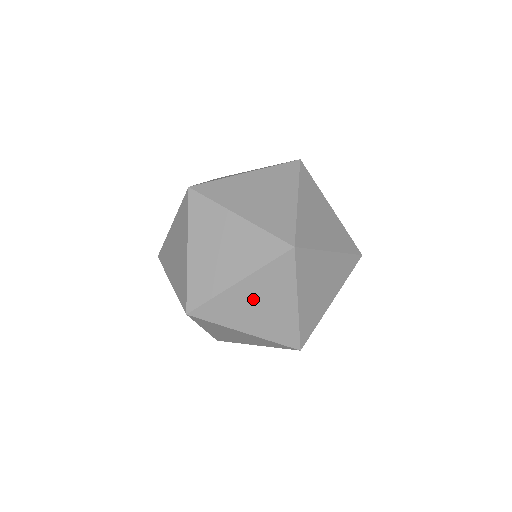
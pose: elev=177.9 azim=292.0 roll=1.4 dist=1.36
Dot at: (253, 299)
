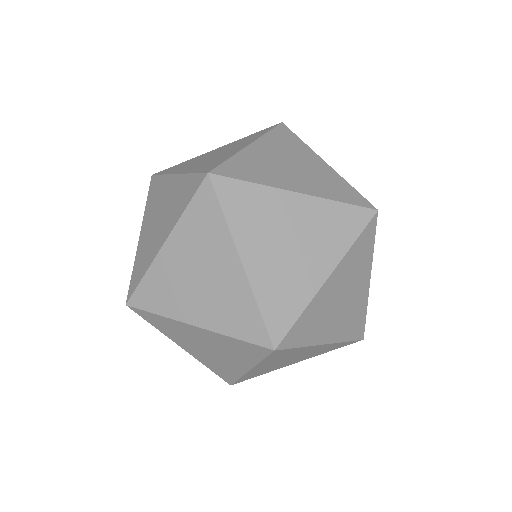
Dot at: (187, 267)
